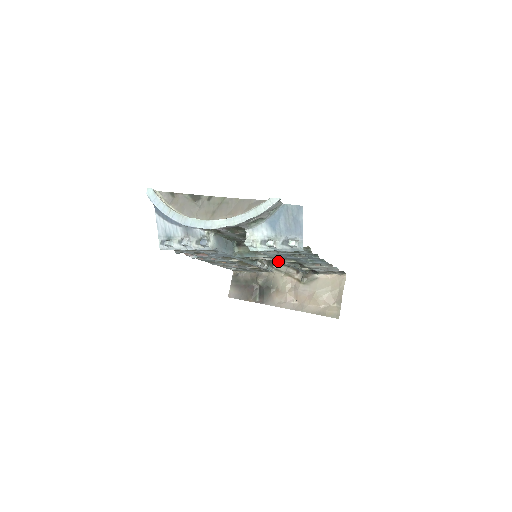
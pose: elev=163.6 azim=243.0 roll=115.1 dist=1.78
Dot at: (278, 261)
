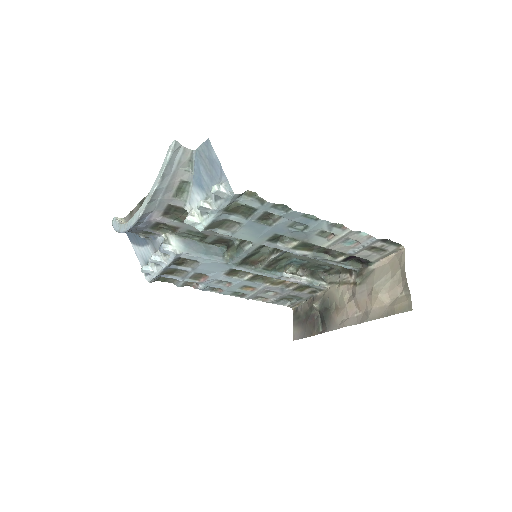
Dot at: (327, 271)
